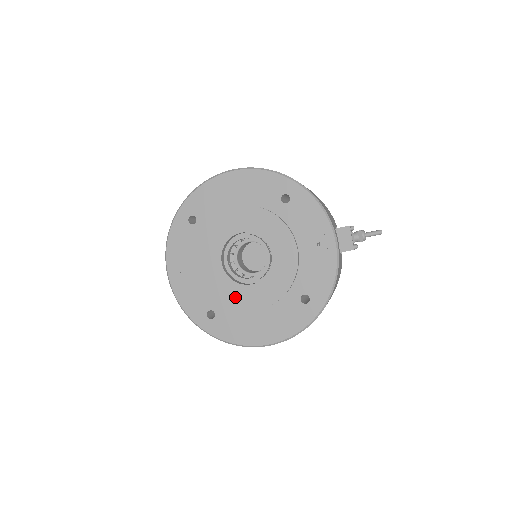
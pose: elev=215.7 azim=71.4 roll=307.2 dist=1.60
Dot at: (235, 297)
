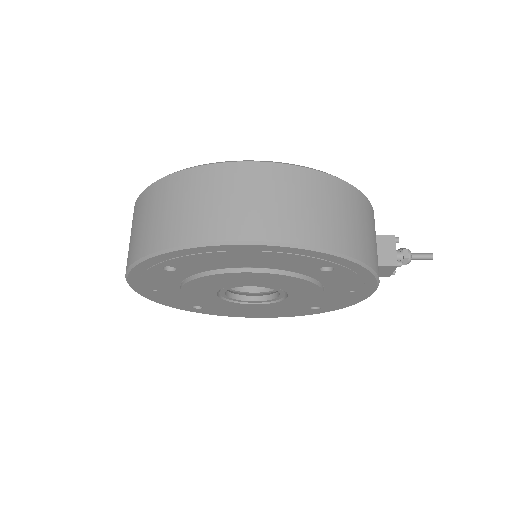
Dot at: (231, 307)
